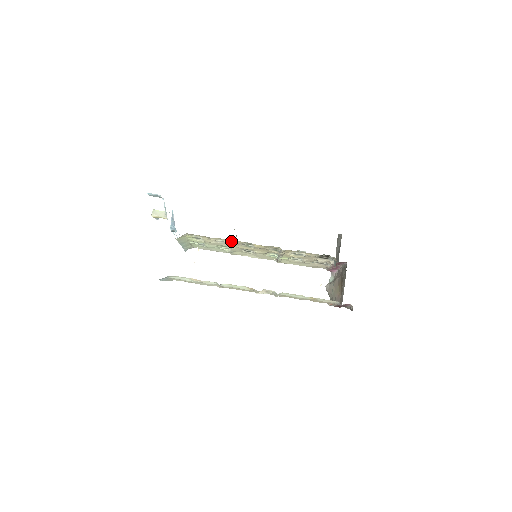
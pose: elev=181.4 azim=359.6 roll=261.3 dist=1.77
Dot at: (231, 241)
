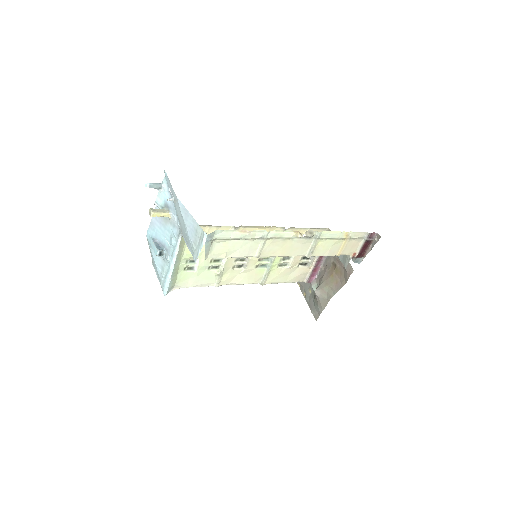
Dot at: (238, 229)
